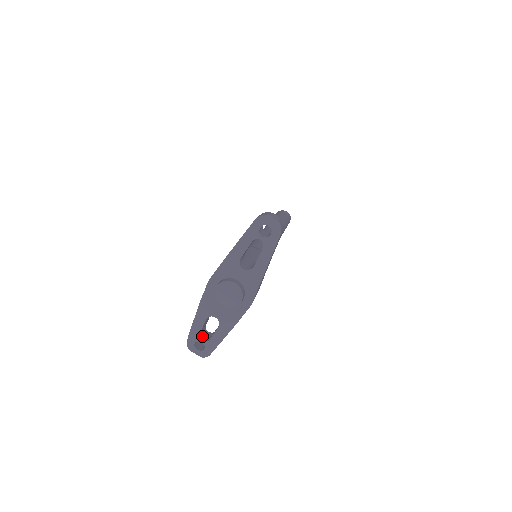
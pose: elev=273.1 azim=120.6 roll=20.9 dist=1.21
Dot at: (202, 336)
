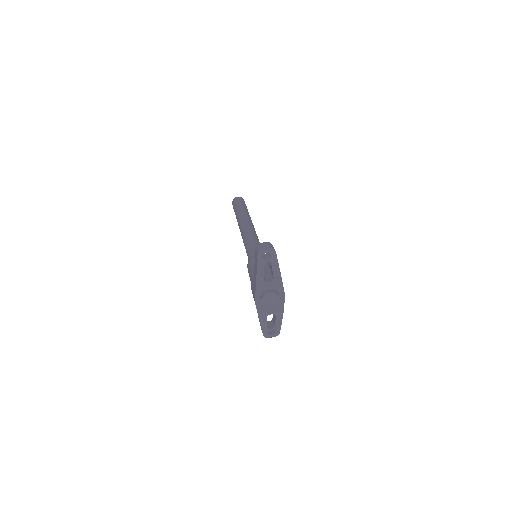
Dot at: (269, 327)
